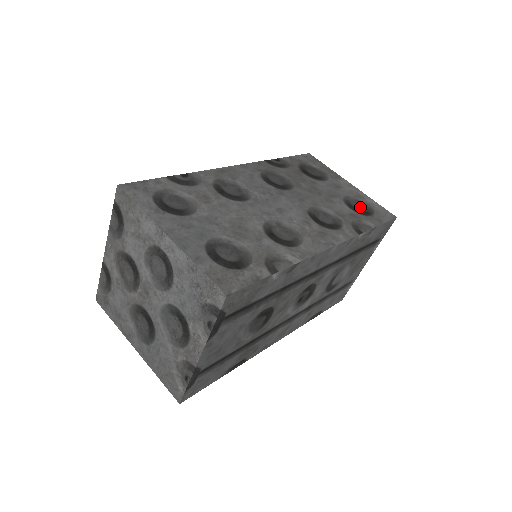
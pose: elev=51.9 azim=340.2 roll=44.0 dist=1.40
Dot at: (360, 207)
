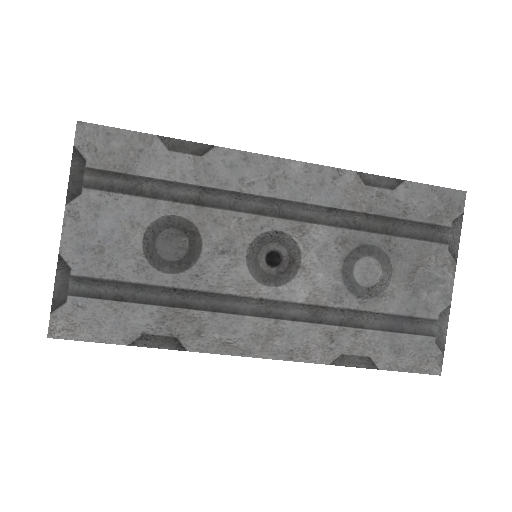
Dot at: occluded
